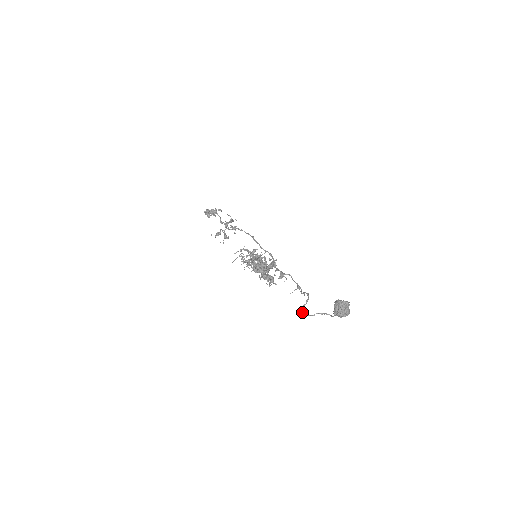
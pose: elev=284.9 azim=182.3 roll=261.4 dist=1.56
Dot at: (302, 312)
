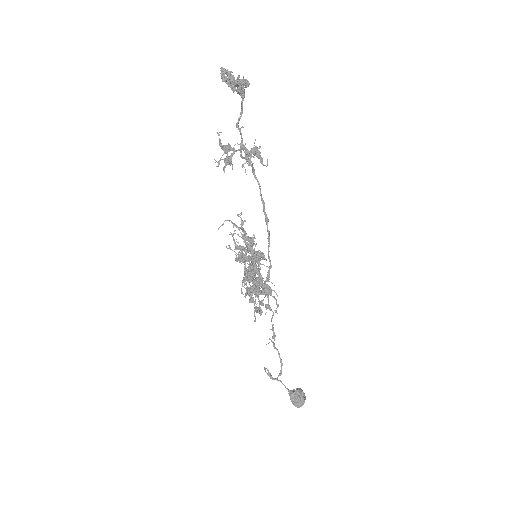
Dot at: (265, 370)
